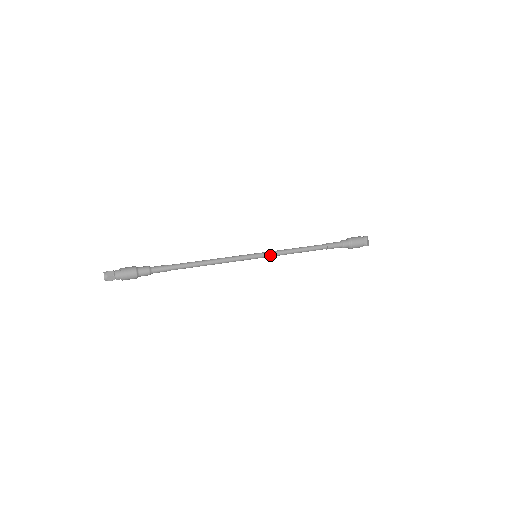
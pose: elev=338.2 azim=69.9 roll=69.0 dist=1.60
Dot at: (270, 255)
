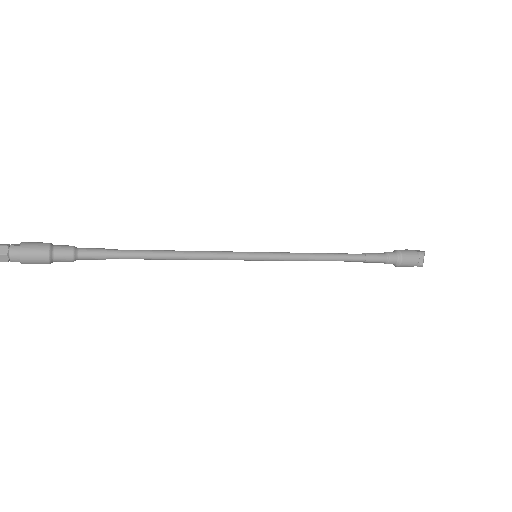
Dot at: (278, 258)
